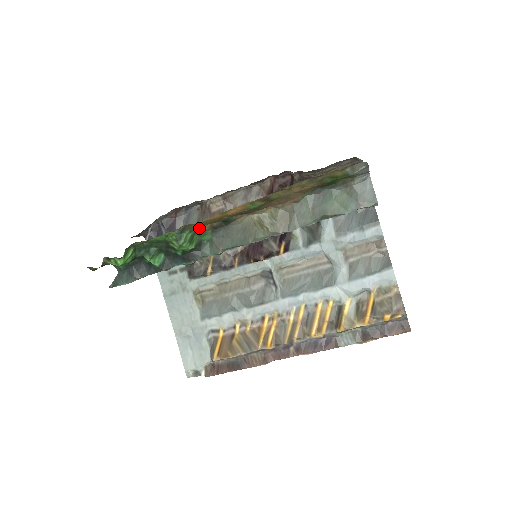
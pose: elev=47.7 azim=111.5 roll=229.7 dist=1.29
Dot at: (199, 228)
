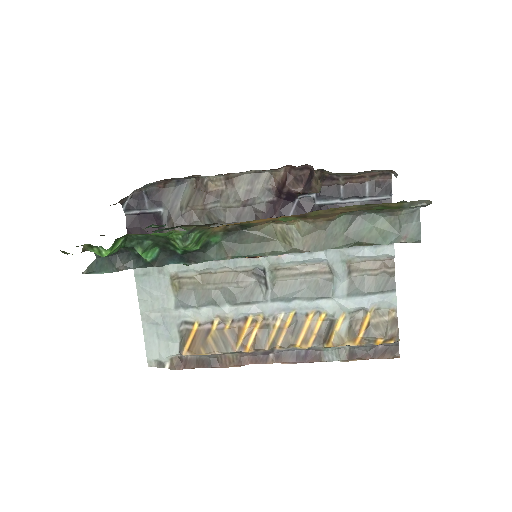
Dot at: (210, 229)
